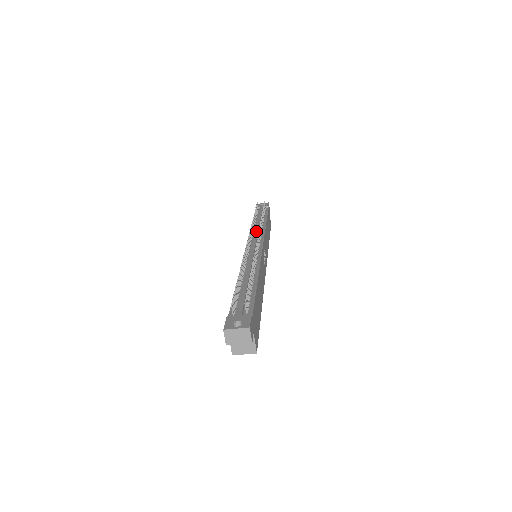
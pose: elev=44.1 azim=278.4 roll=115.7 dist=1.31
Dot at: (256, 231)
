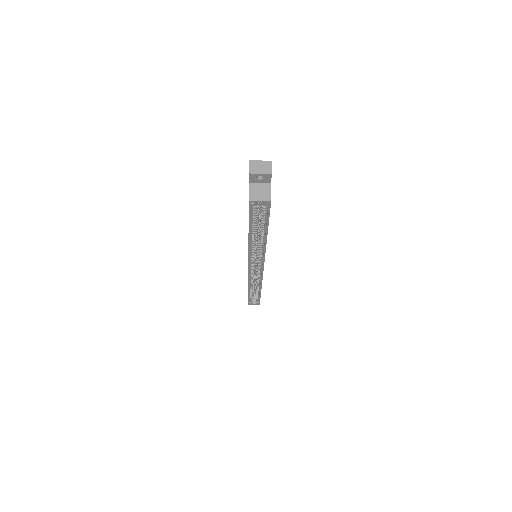
Dot at: occluded
